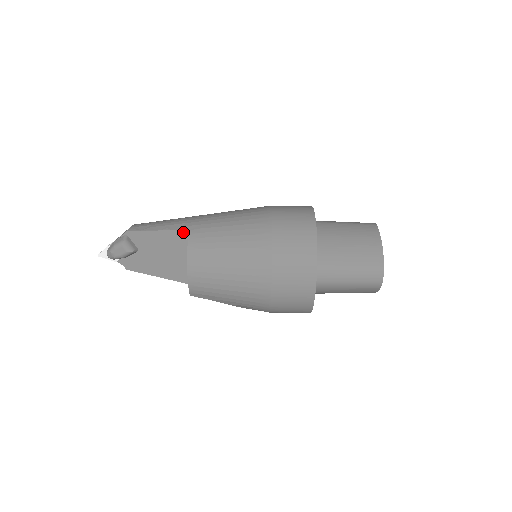
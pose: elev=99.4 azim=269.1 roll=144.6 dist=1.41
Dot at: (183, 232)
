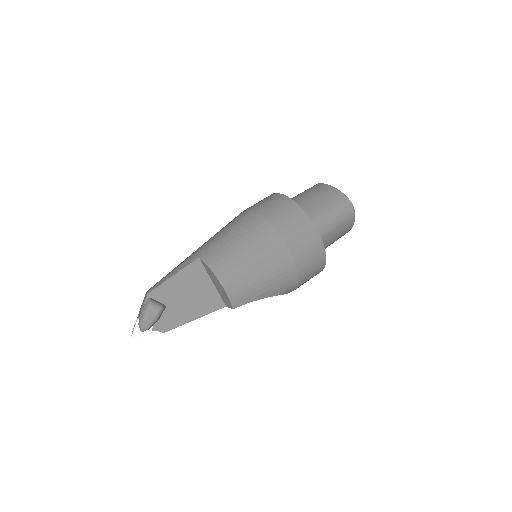
Dot at: (195, 262)
